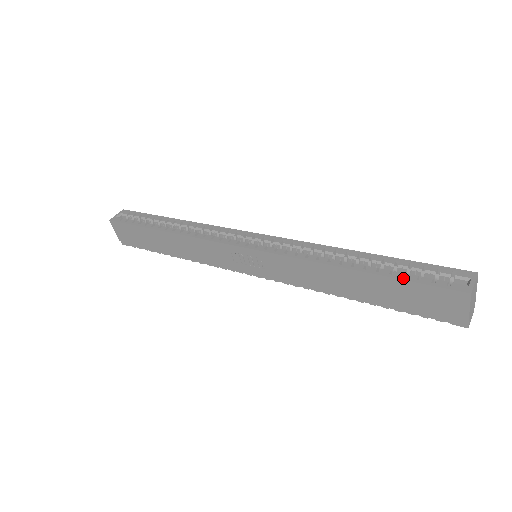
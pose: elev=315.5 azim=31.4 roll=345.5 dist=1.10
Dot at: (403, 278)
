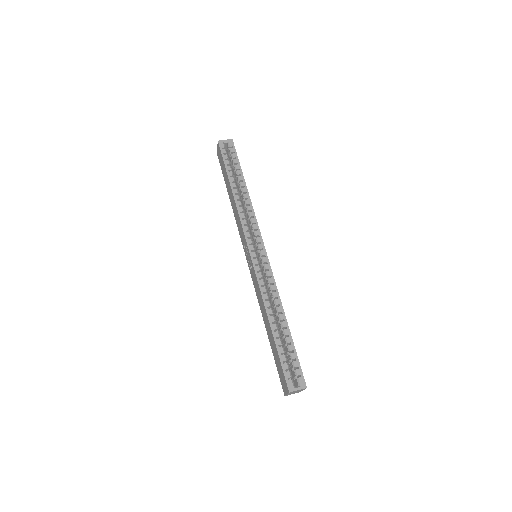
Dot at: (280, 354)
